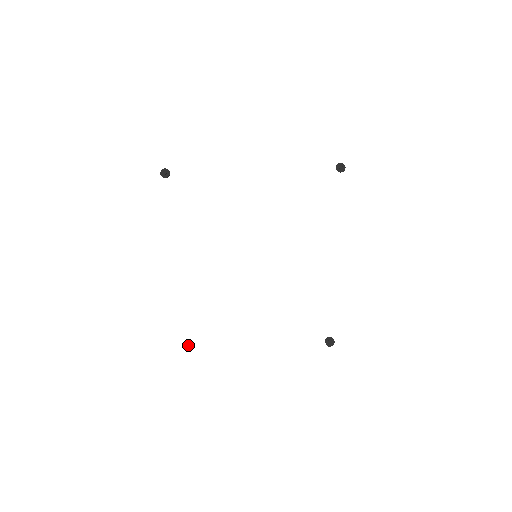
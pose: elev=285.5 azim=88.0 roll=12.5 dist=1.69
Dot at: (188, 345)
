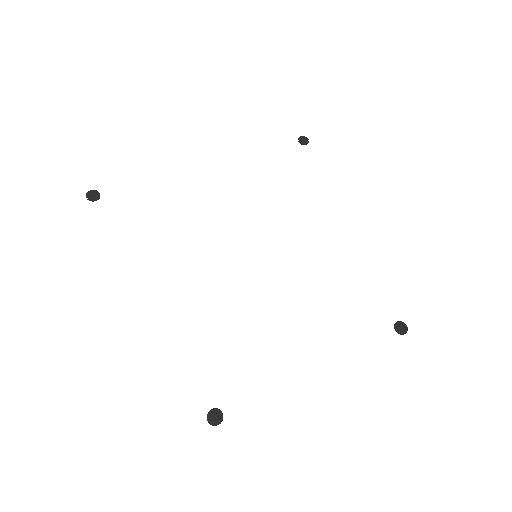
Dot at: (214, 414)
